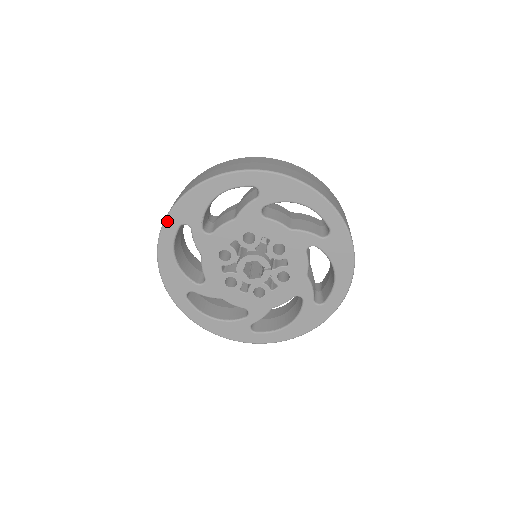
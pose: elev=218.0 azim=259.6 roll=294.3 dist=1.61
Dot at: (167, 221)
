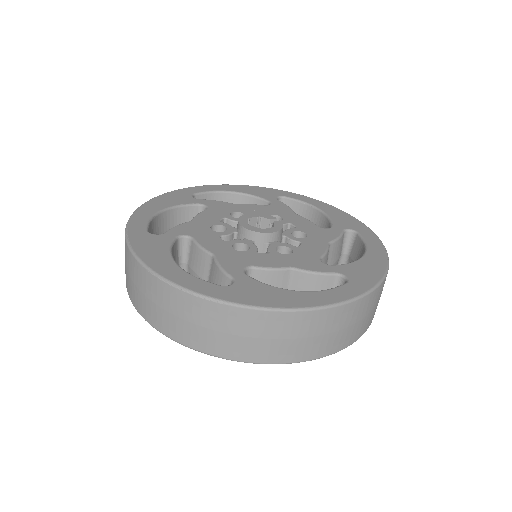
Dot at: (207, 352)
